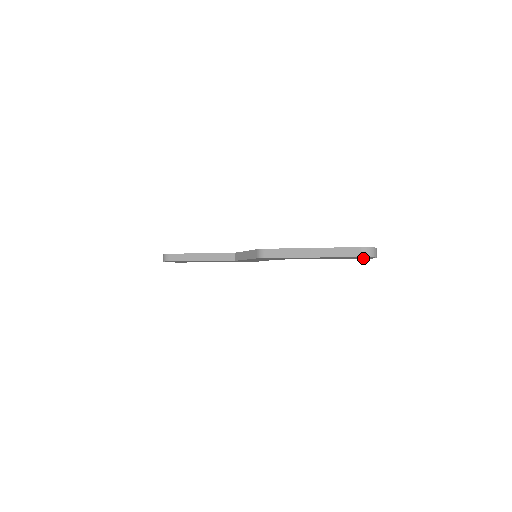
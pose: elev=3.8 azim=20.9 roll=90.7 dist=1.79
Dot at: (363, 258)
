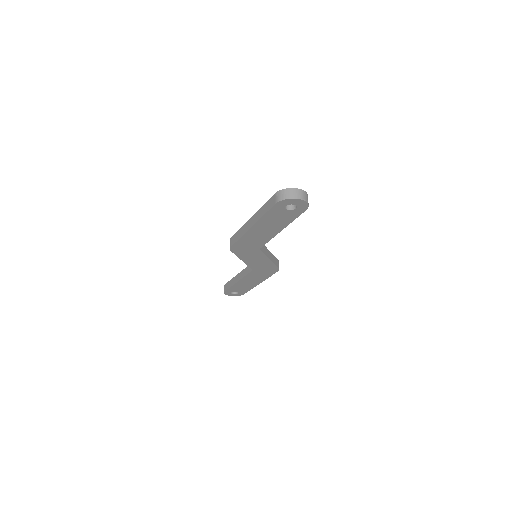
Dot at: (301, 209)
